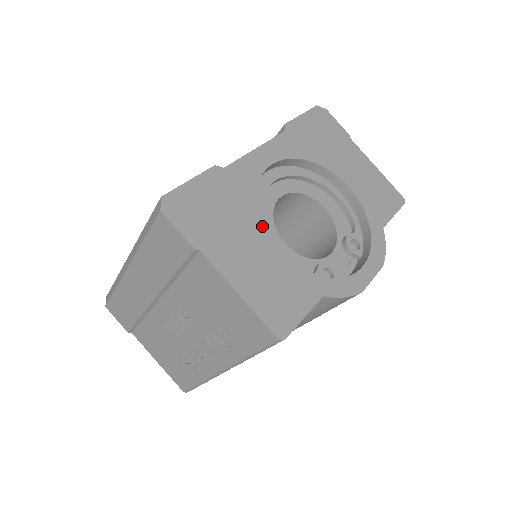
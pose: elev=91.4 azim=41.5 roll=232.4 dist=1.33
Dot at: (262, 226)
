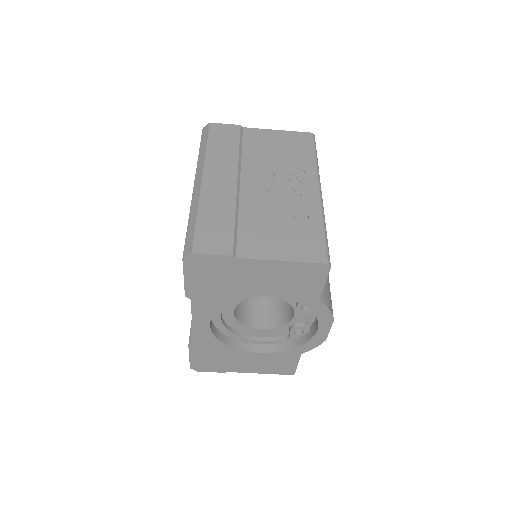
Dot at: (241, 351)
